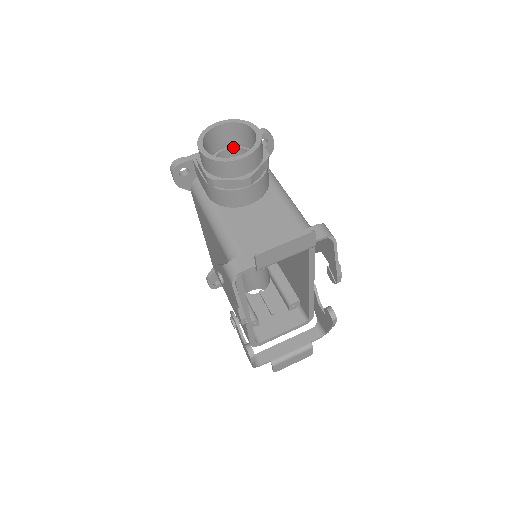
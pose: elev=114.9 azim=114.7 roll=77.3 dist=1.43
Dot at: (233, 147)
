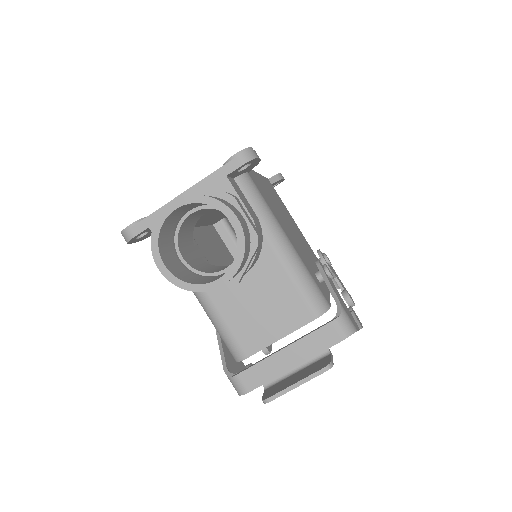
Dot at: (202, 208)
